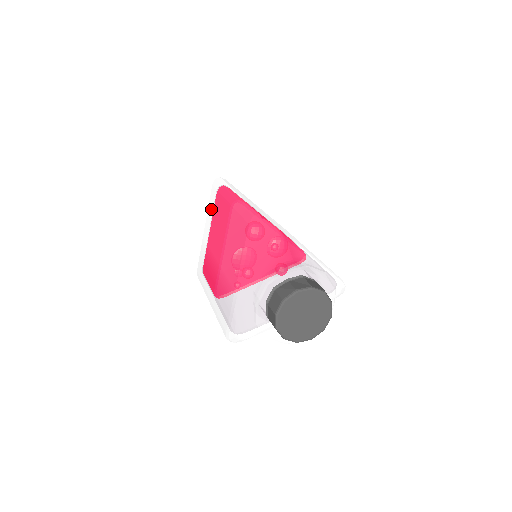
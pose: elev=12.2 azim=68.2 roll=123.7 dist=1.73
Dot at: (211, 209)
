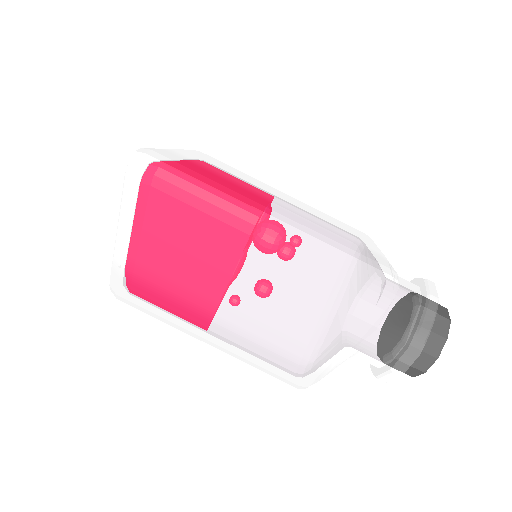
Dot at: (154, 221)
